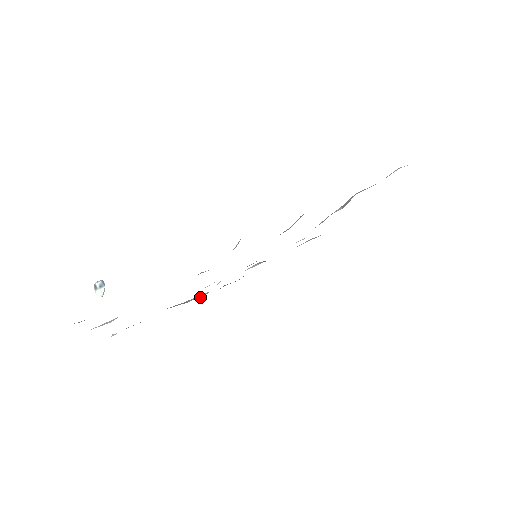
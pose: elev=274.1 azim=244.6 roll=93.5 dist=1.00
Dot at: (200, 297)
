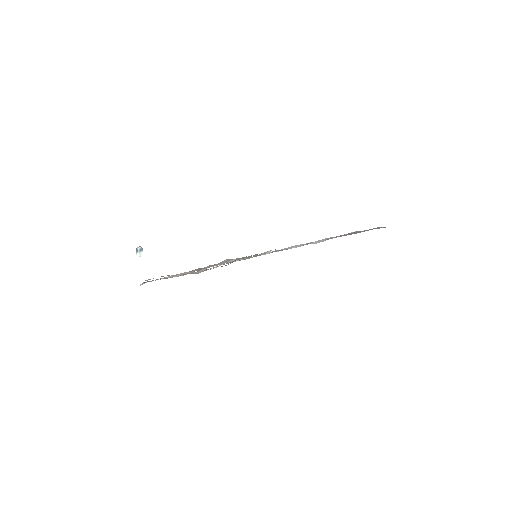
Dot at: occluded
